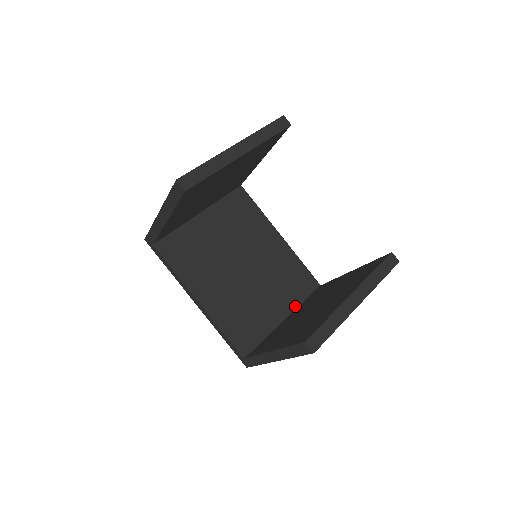
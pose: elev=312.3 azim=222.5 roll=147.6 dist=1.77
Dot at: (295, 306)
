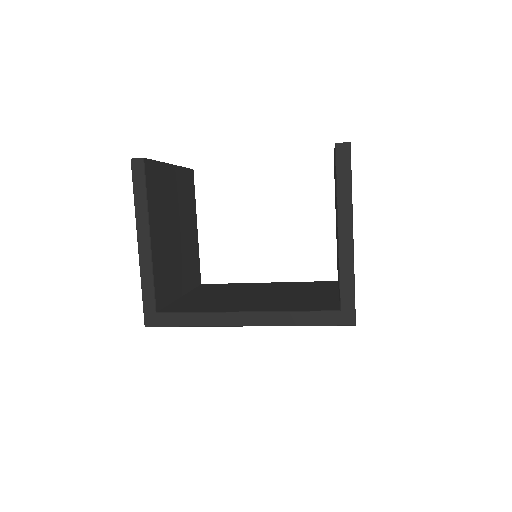
Dot at: (335, 289)
